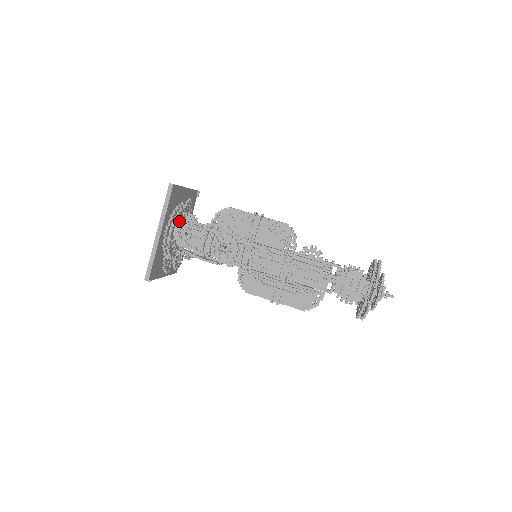
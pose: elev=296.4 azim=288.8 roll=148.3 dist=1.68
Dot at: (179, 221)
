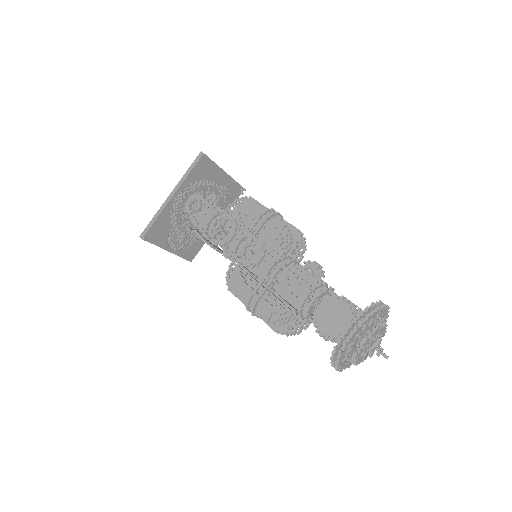
Dot at: occluded
